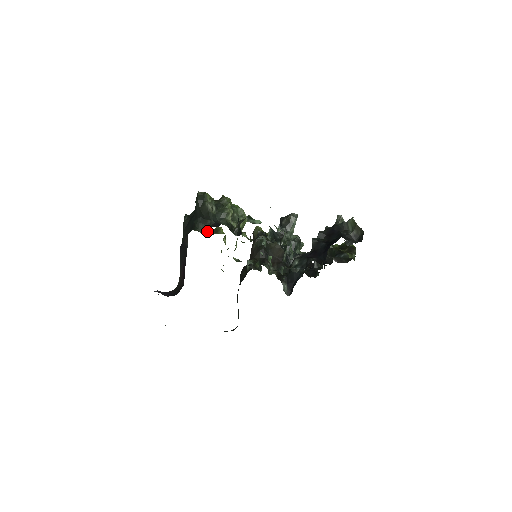
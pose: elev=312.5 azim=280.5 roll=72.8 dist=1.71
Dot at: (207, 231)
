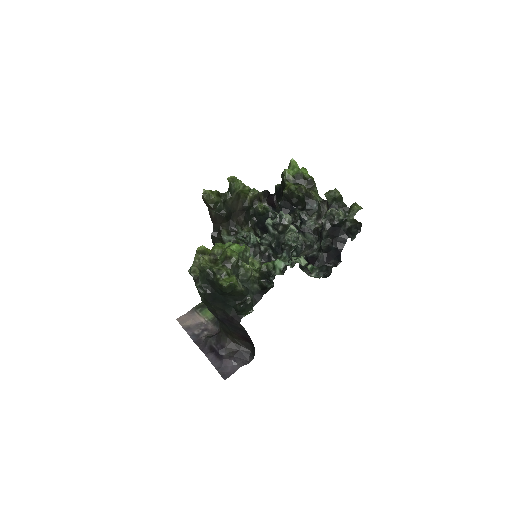
Dot at: occluded
